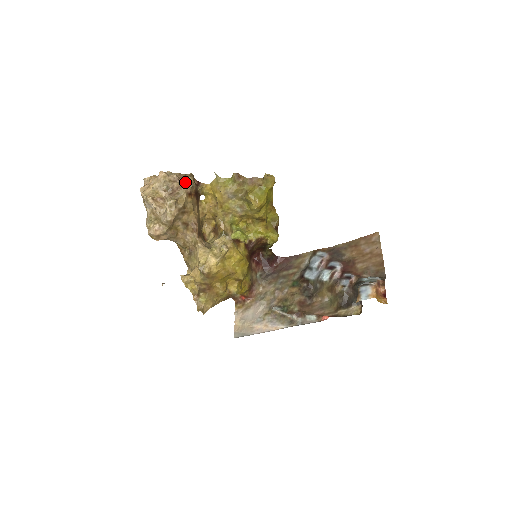
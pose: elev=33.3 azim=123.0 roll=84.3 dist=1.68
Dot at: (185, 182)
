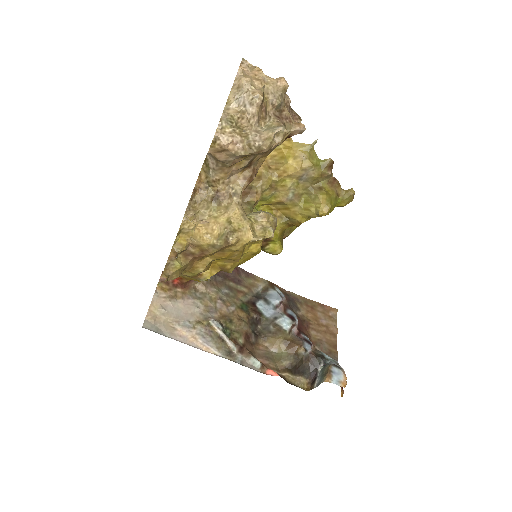
Dot at: (295, 119)
